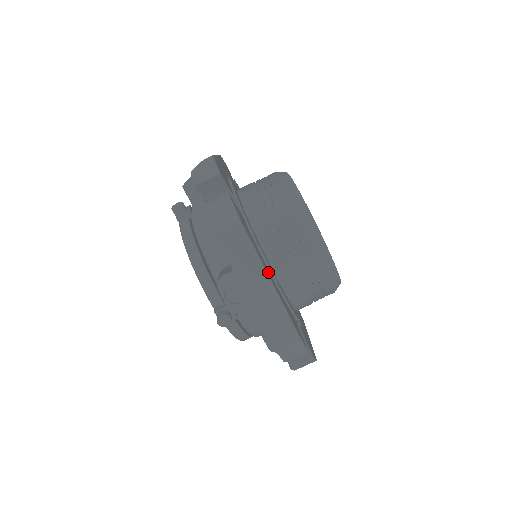
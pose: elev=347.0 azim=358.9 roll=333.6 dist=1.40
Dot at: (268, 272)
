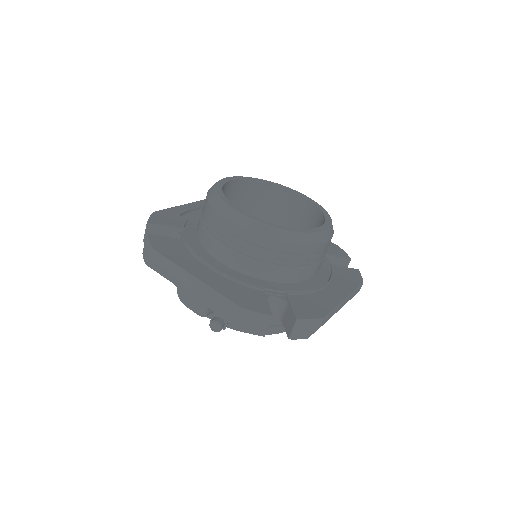
Dot at: (334, 294)
